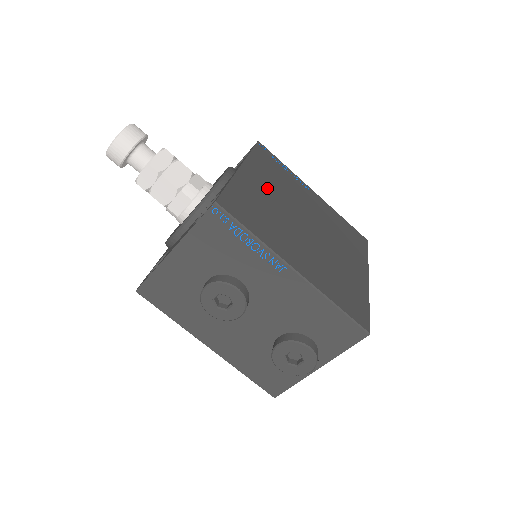
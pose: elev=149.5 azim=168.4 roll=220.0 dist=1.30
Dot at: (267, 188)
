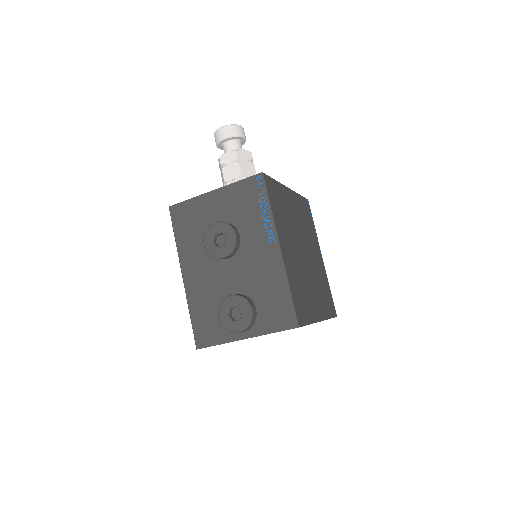
Dot at: (295, 213)
